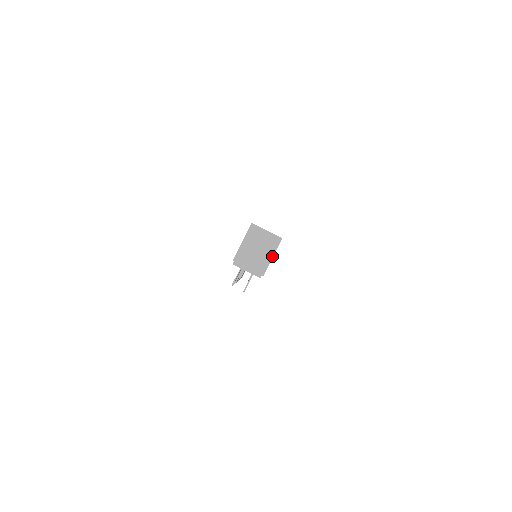
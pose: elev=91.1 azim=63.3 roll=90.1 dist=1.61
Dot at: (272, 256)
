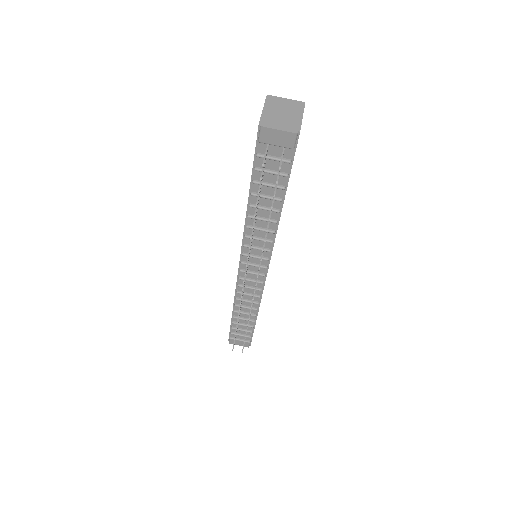
Dot at: (302, 116)
